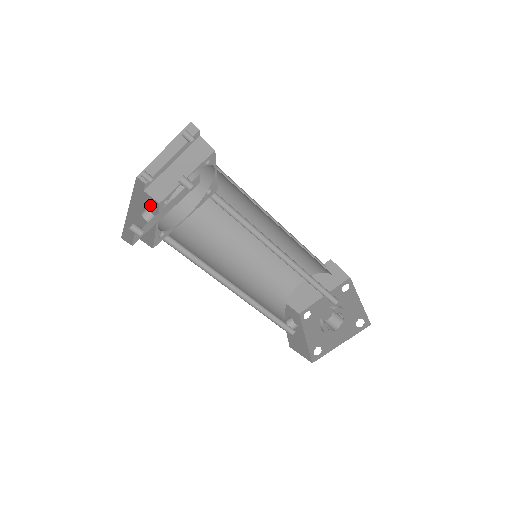
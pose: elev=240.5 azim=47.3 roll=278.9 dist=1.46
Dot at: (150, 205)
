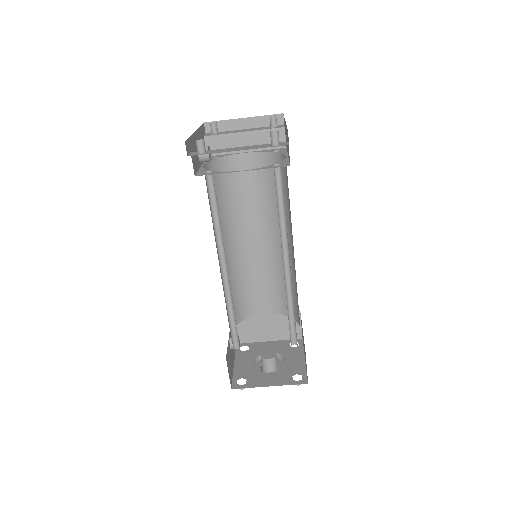
Dot at: occluded
